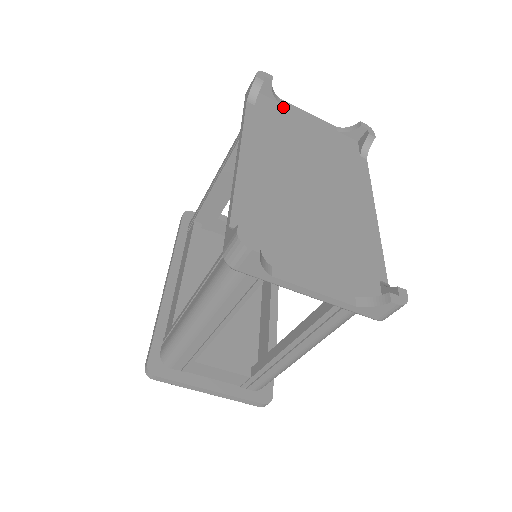
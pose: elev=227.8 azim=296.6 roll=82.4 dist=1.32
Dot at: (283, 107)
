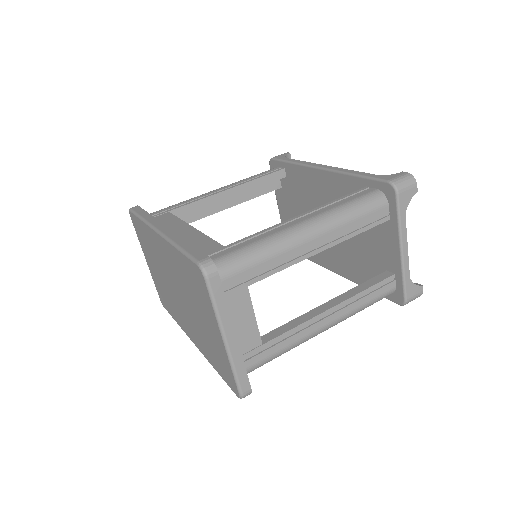
Dot at: occluded
